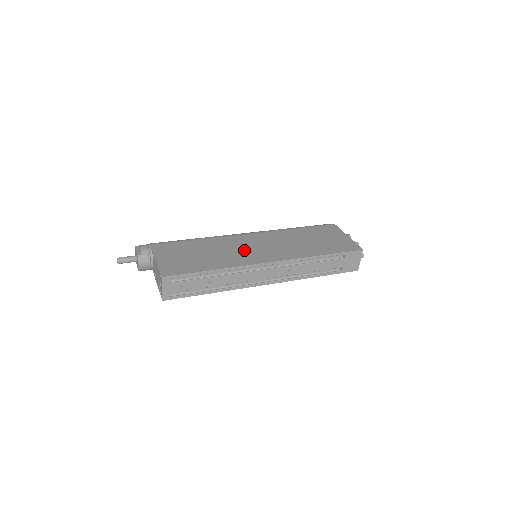
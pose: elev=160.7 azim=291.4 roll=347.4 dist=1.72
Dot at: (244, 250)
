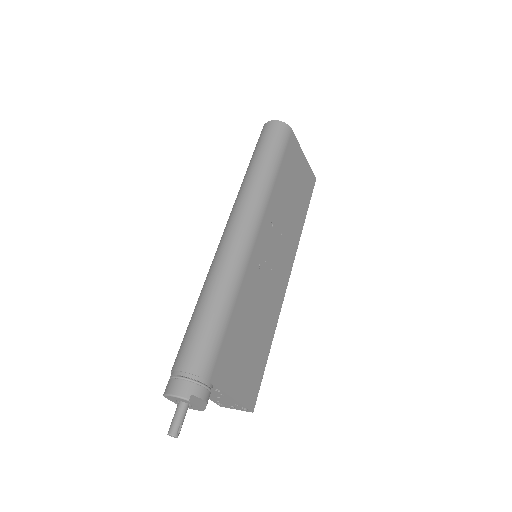
Dot at: (270, 280)
